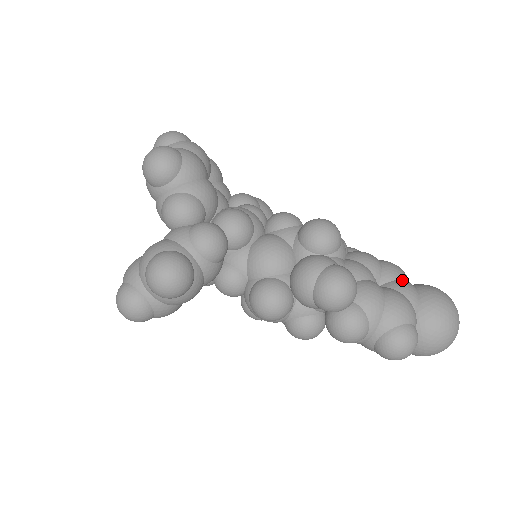
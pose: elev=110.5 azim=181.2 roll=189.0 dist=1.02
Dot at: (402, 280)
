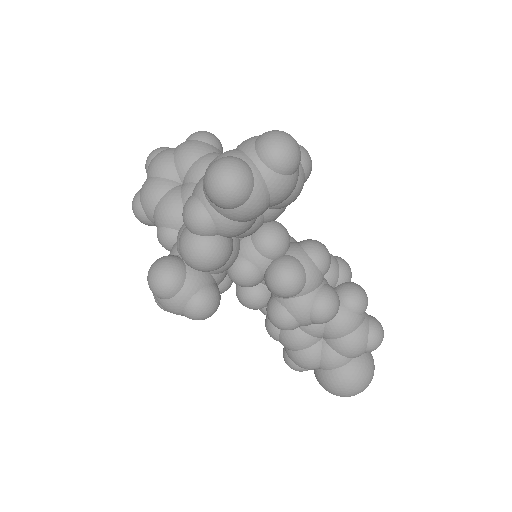
Dot at: occluded
